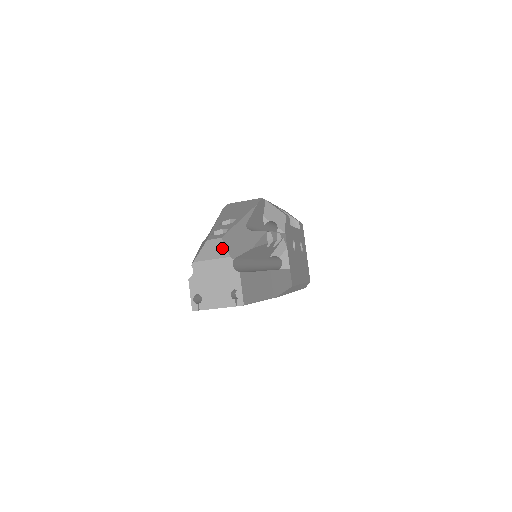
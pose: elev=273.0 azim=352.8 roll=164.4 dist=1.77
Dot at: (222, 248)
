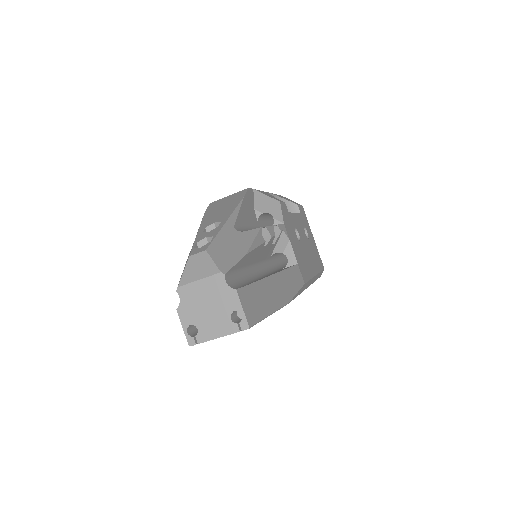
Dot at: (209, 263)
